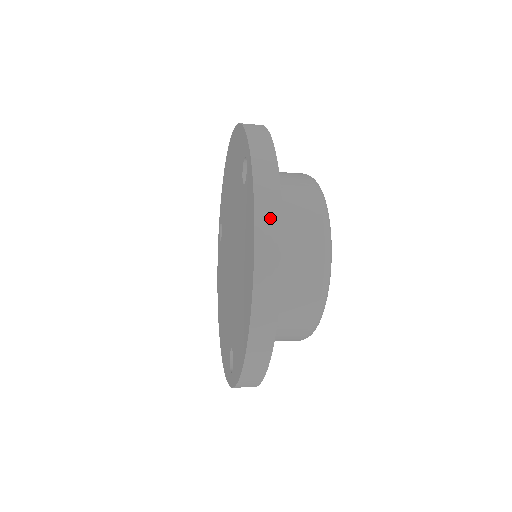
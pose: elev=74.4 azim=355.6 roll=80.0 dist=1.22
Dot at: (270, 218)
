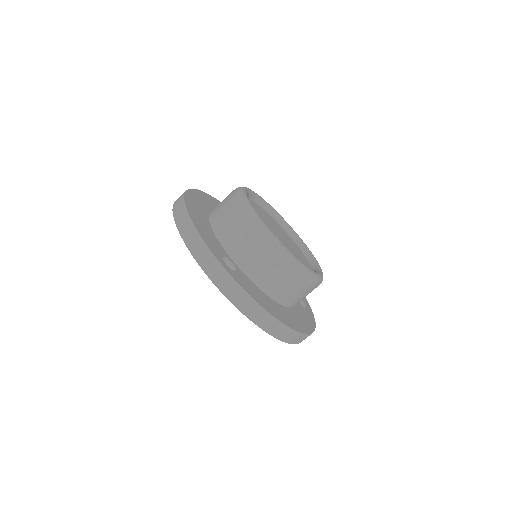
Dot at: (259, 315)
